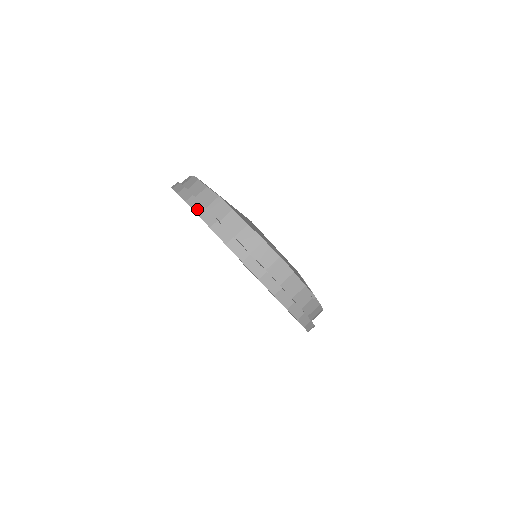
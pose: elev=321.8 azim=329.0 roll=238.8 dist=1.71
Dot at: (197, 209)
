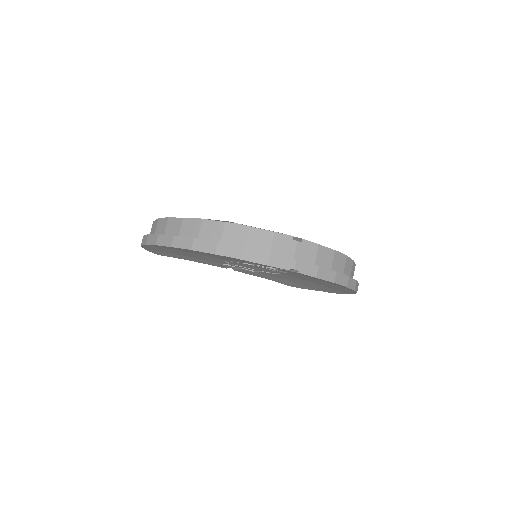
Dot at: (145, 241)
